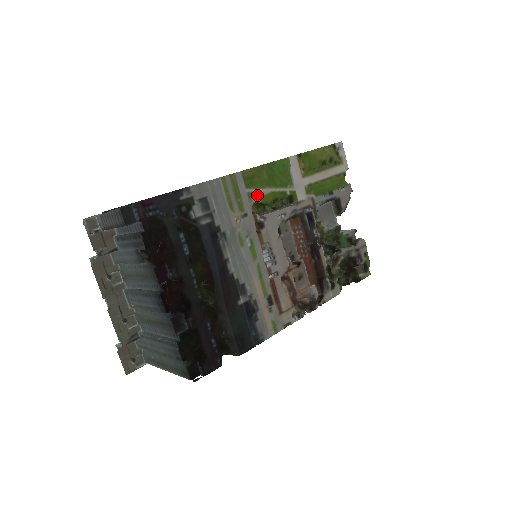
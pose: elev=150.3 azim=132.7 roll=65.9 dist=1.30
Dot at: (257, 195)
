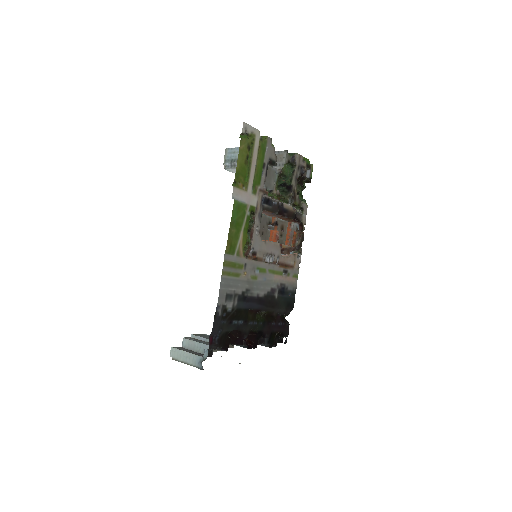
Dot at: (240, 247)
